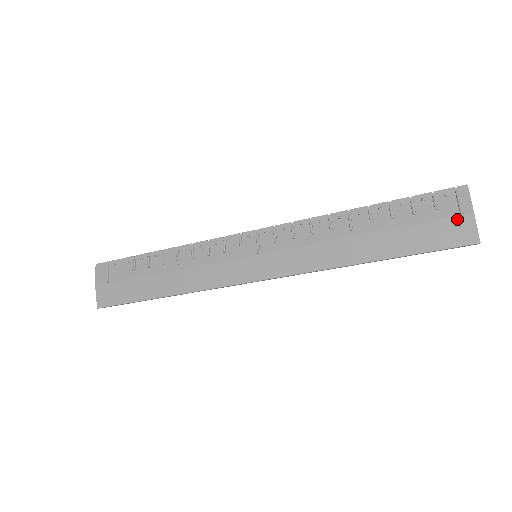
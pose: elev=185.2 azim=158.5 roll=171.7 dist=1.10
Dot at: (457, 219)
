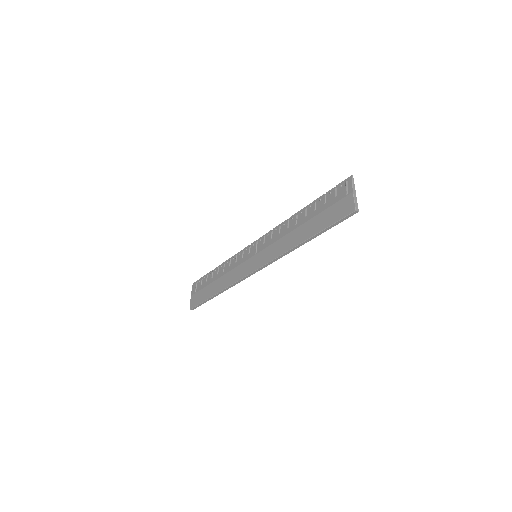
Dot at: (344, 199)
